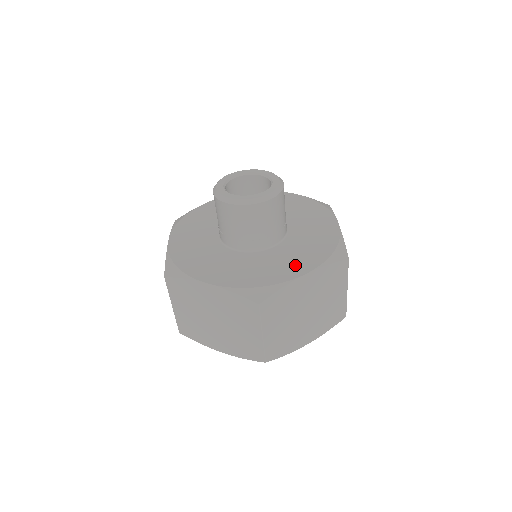
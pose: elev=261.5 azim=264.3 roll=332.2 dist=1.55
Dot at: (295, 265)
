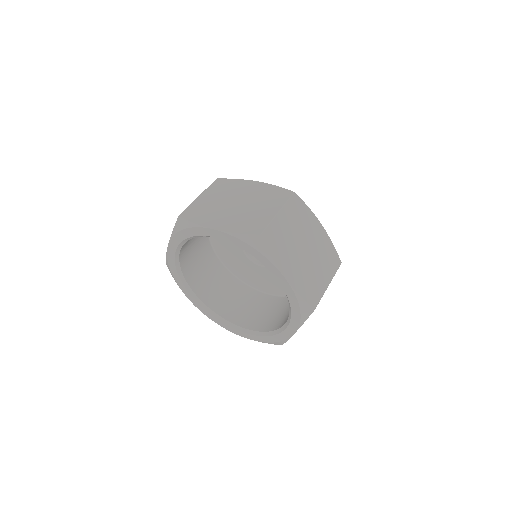
Dot at: occluded
